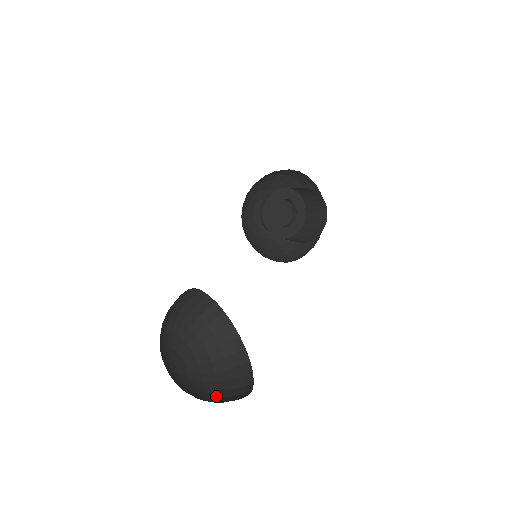
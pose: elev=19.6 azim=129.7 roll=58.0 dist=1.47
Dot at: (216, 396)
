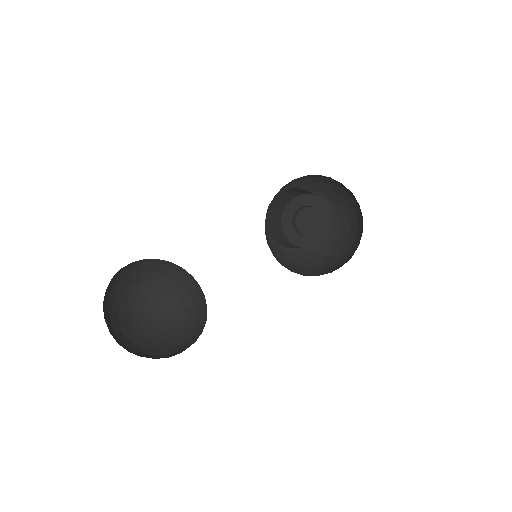
Dot at: (149, 355)
